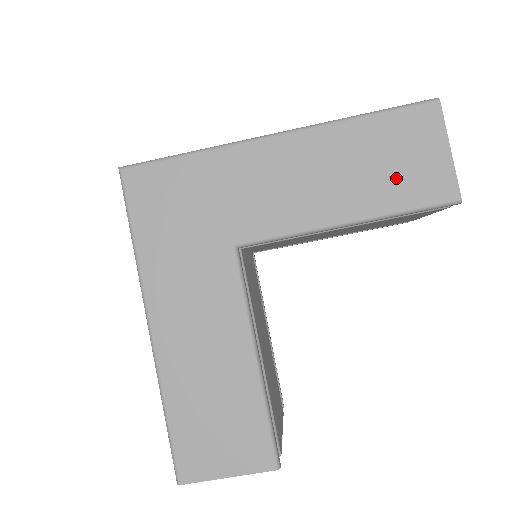
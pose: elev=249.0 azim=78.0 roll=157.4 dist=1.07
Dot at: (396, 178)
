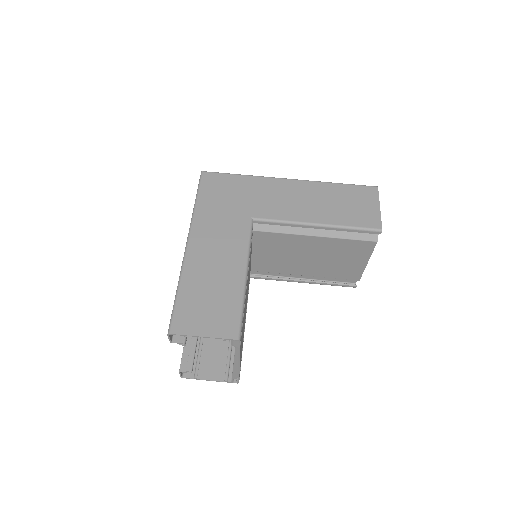
Dot at: (349, 212)
